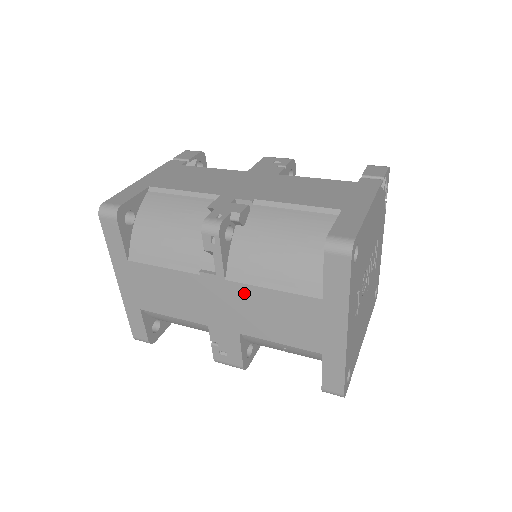
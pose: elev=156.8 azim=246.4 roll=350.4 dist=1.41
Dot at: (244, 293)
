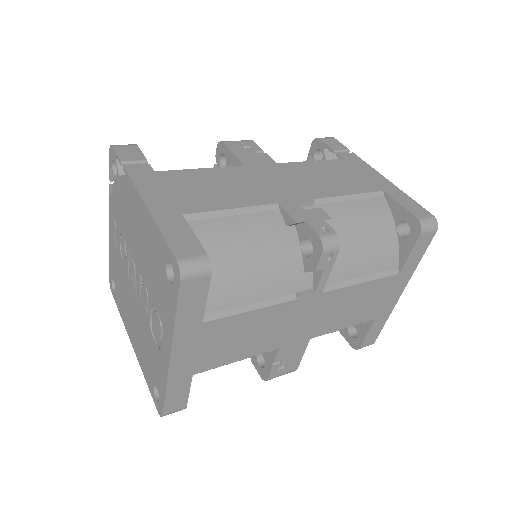
Dot at: (335, 297)
